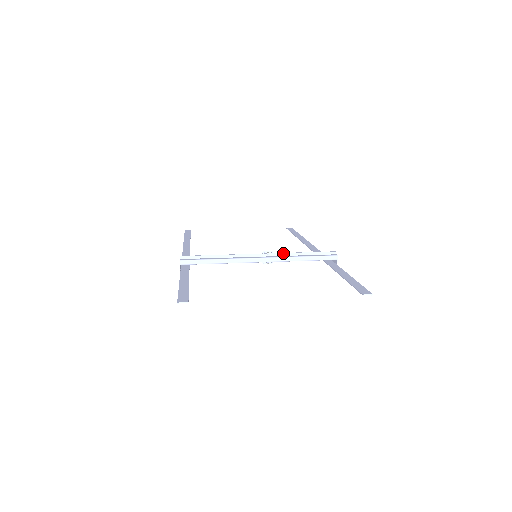
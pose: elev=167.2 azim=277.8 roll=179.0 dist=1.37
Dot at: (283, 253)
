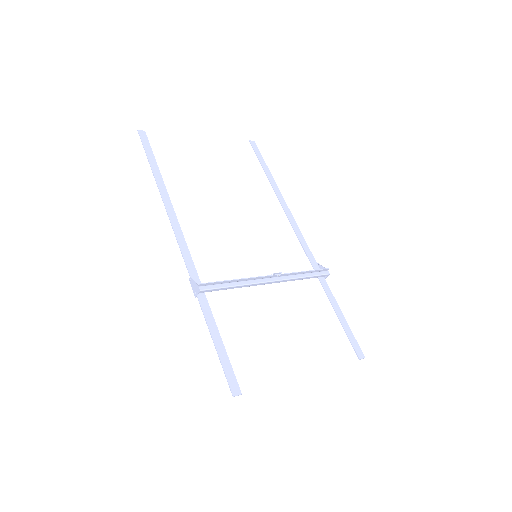
Dot at: (290, 273)
